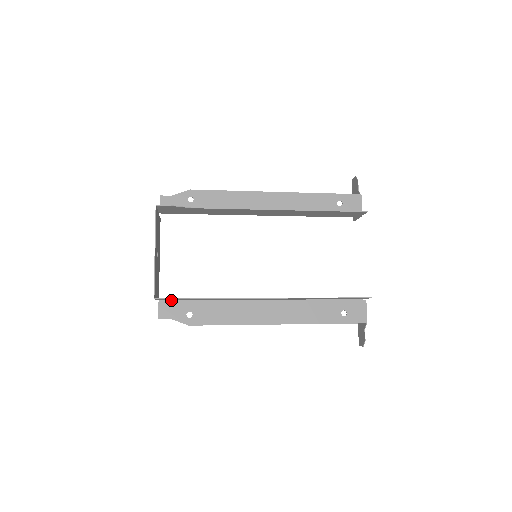
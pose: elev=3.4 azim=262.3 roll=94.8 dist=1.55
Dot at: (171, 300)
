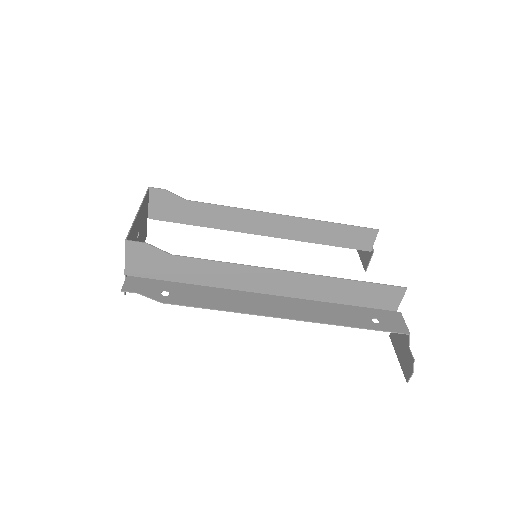
Dot at: (144, 278)
